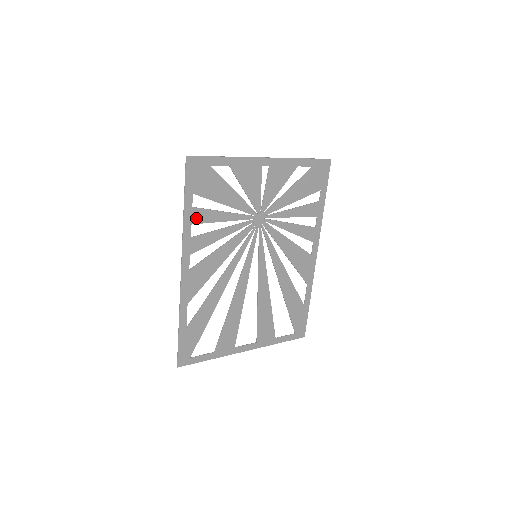
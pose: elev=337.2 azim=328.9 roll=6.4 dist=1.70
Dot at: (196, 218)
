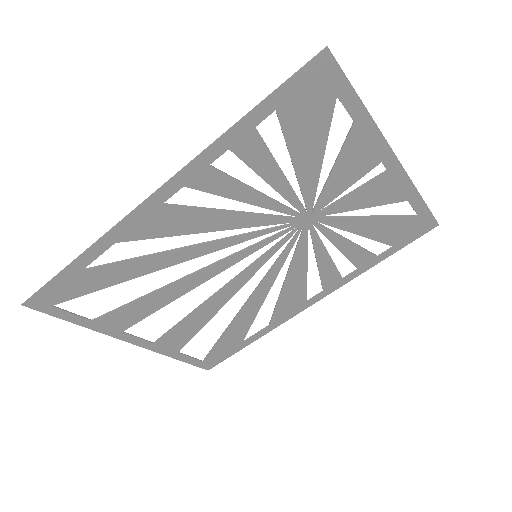
Dot at: (243, 146)
